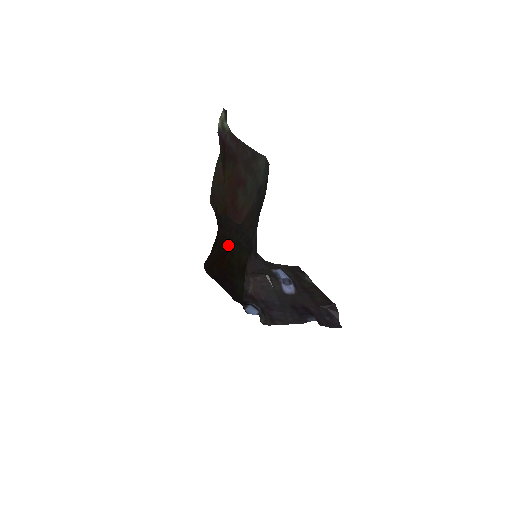
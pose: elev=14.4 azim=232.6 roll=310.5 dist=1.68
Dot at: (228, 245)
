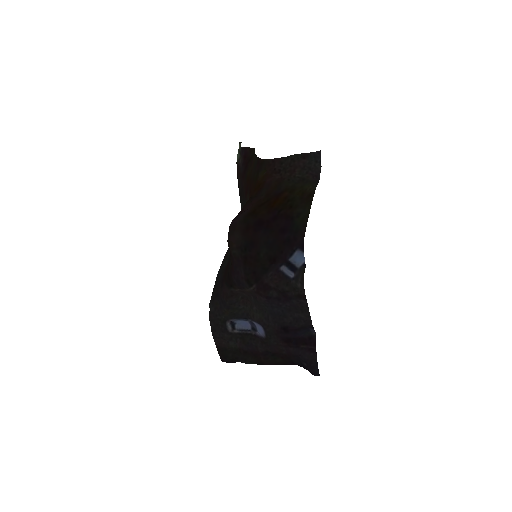
Dot at: (286, 185)
